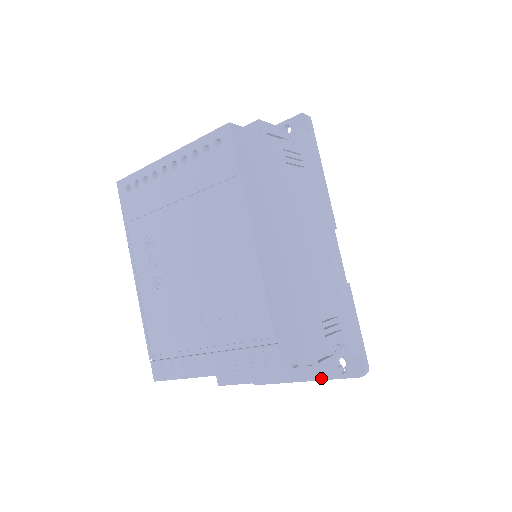
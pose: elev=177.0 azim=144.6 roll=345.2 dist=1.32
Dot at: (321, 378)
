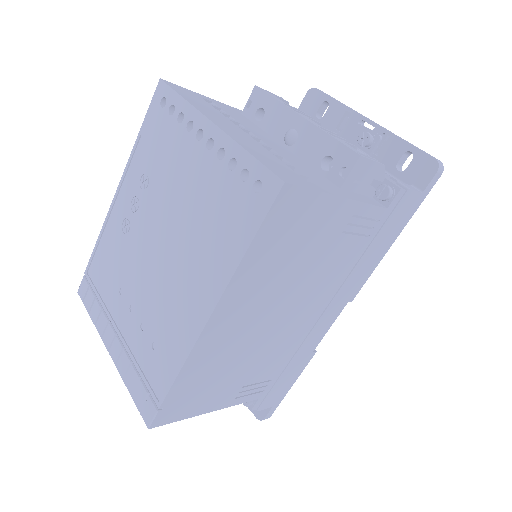
Dot at: occluded
